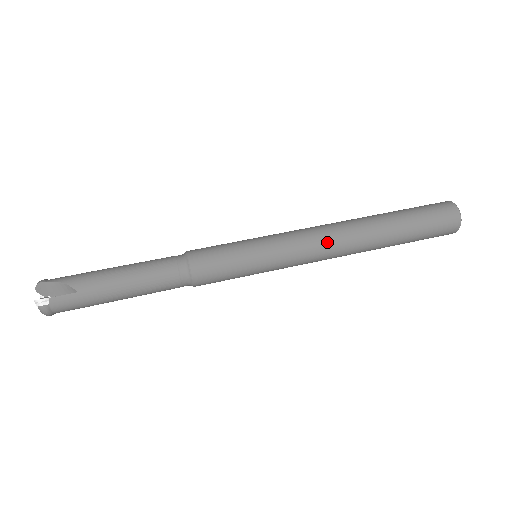
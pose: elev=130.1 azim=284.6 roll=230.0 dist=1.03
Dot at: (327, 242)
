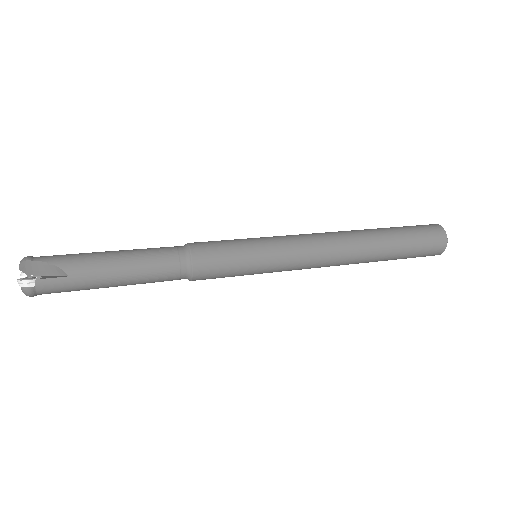
Dot at: (328, 252)
